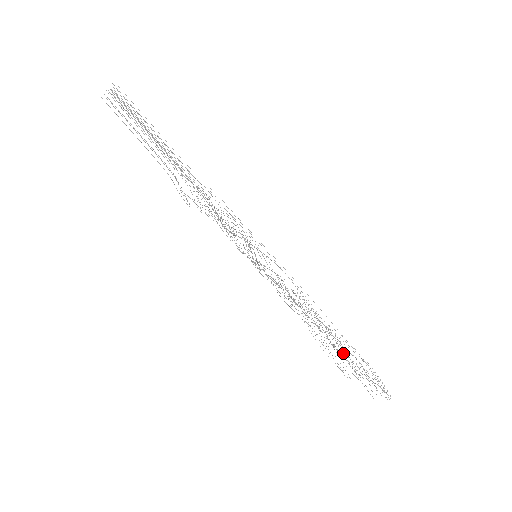
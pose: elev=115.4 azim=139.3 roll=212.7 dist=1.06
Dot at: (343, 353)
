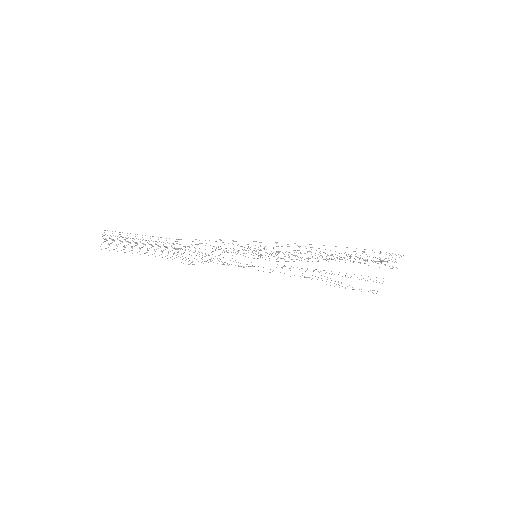
Dot at: occluded
